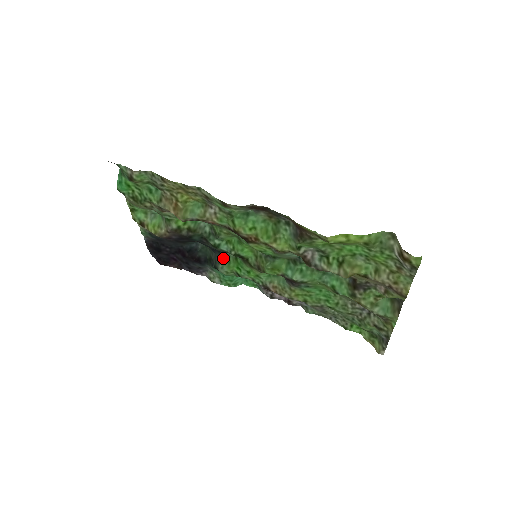
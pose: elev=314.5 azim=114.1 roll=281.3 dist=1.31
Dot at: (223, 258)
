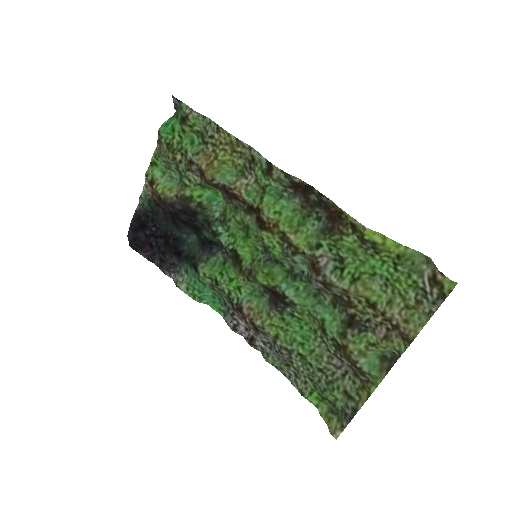
Dot at: (210, 258)
